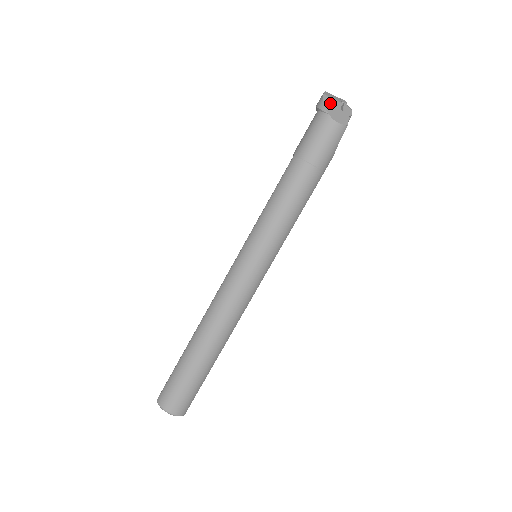
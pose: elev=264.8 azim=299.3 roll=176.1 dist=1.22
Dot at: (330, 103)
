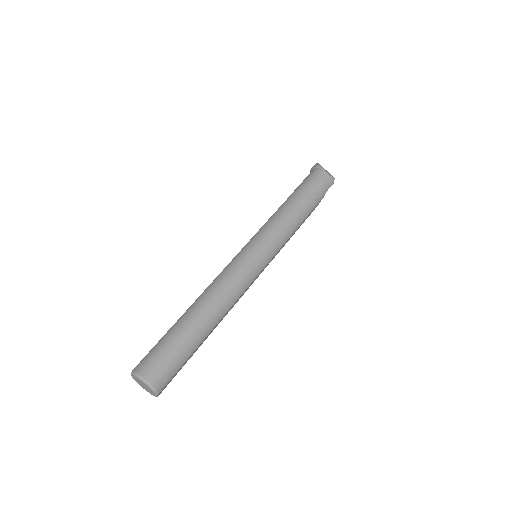
Dot at: (322, 167)
